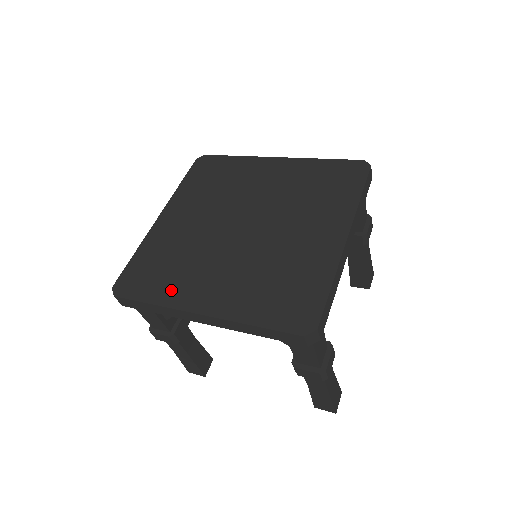
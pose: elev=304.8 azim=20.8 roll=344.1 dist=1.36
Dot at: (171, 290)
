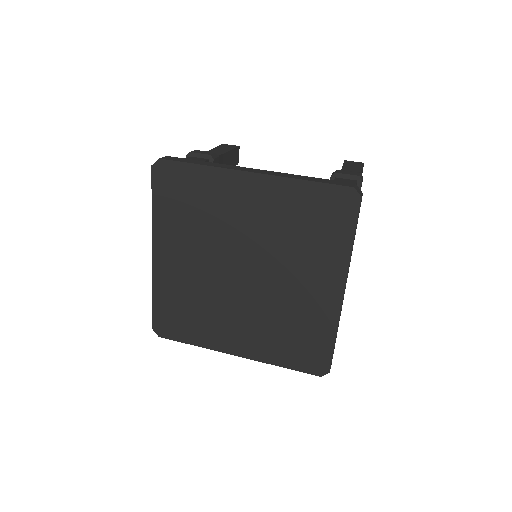
Dot at: (204, 335)
